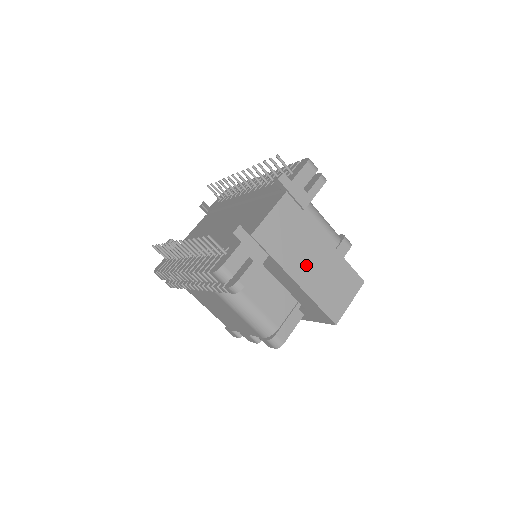
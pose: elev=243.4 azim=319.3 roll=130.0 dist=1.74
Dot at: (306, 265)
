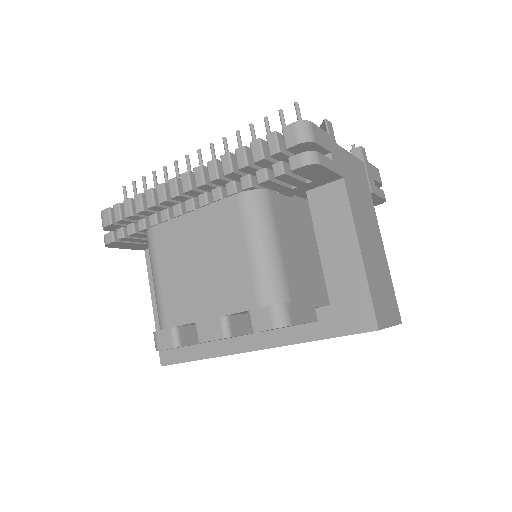
Dot at: (366, 233)
